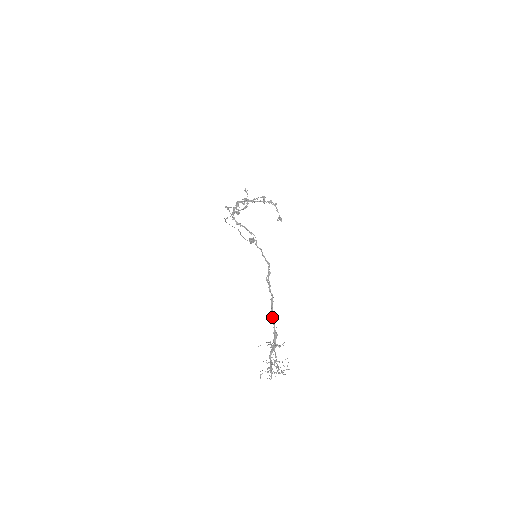
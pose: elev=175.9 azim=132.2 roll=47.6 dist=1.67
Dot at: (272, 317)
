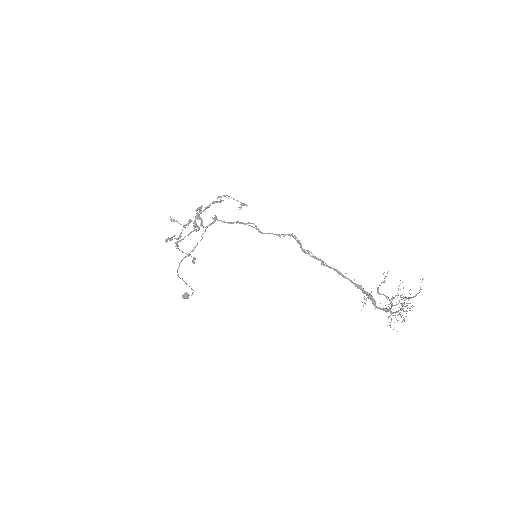
Dot at: (342, 276)
